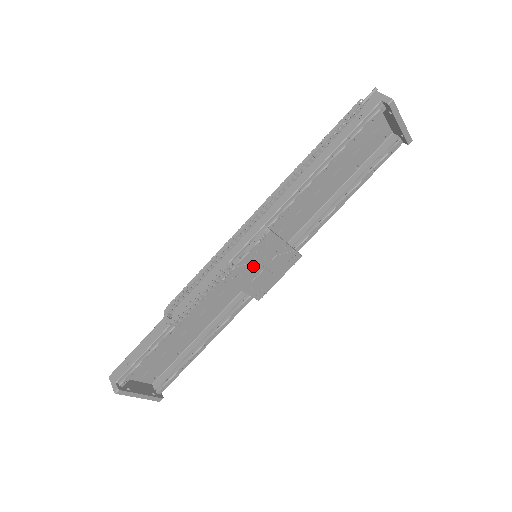
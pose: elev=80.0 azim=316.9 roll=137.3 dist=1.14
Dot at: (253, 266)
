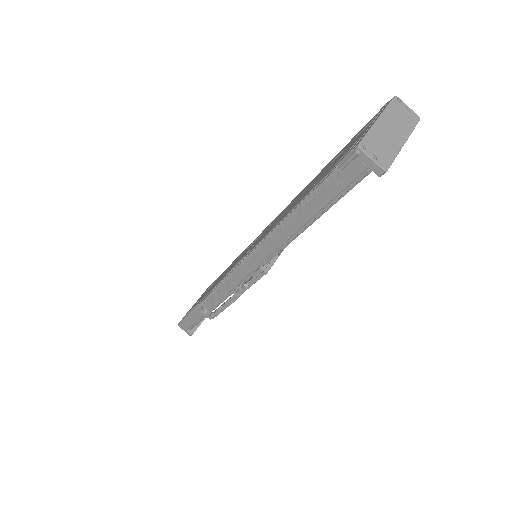
Dot at: occluded
